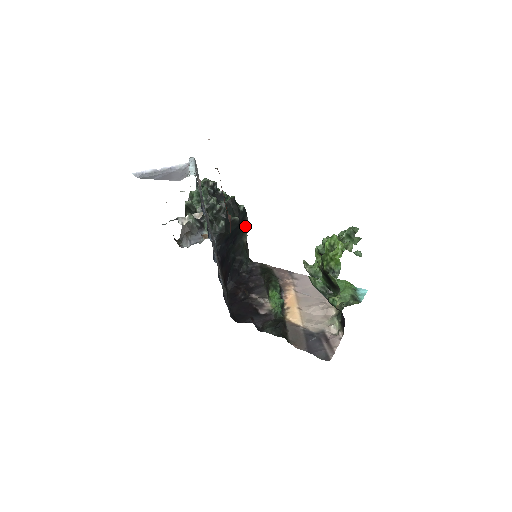
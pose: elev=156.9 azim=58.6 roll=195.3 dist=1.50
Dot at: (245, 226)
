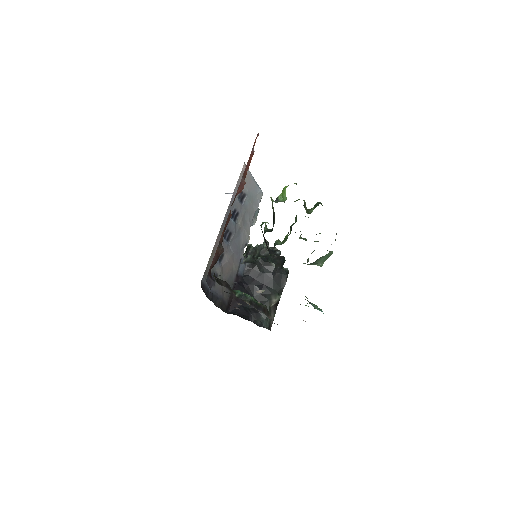
Dot at: (281, 291)
